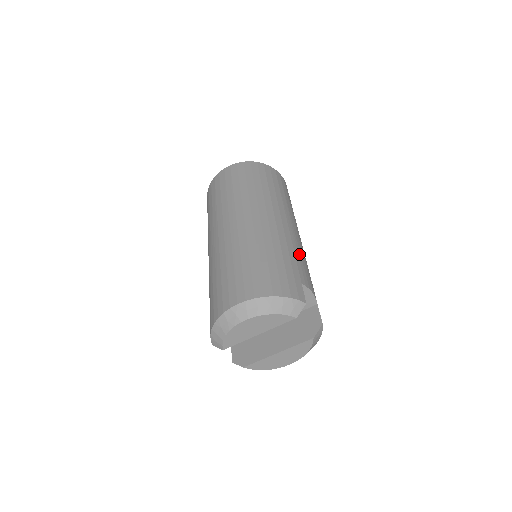
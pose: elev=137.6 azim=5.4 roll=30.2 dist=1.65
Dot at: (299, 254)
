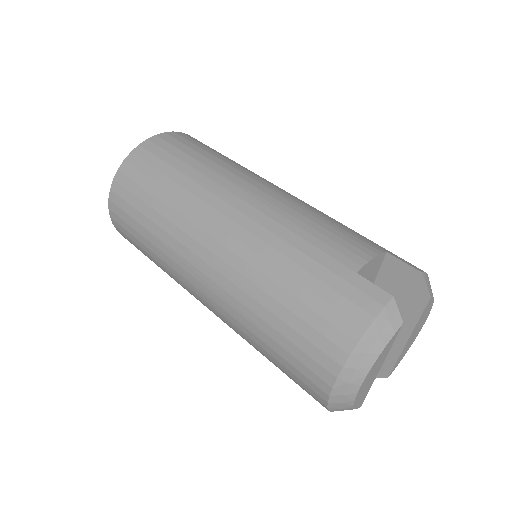
Dot at: (303, 227)
